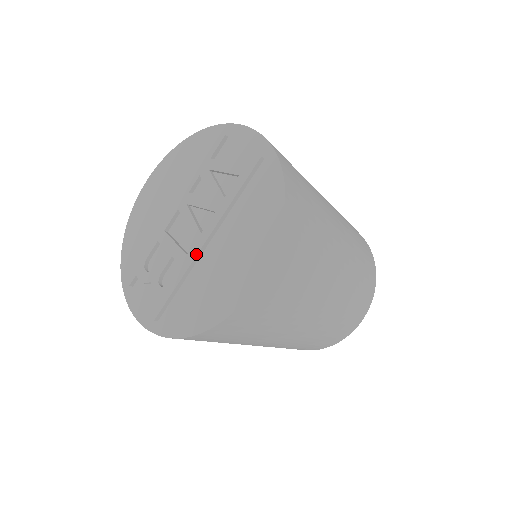
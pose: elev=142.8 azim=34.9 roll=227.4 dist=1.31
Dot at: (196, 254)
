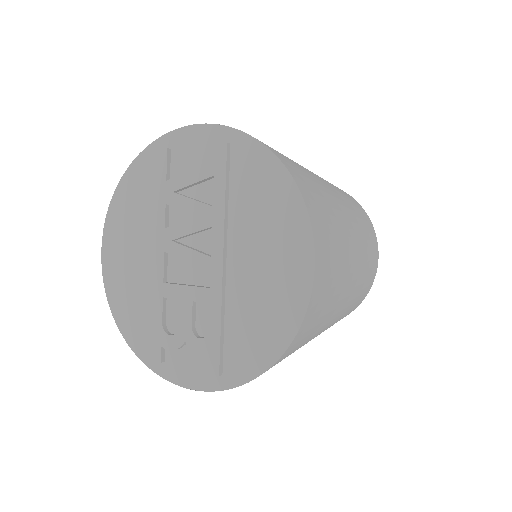
Dot at: (221, 280)
